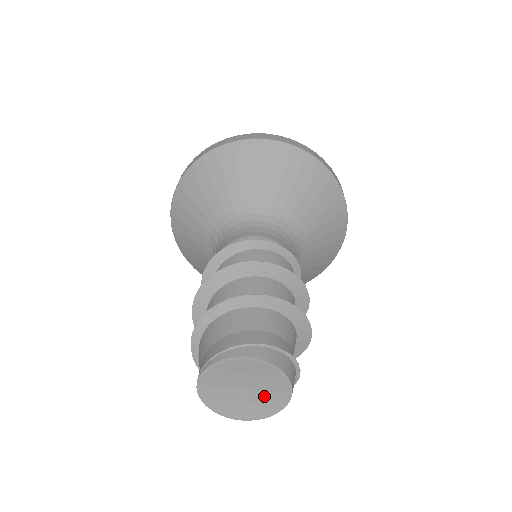
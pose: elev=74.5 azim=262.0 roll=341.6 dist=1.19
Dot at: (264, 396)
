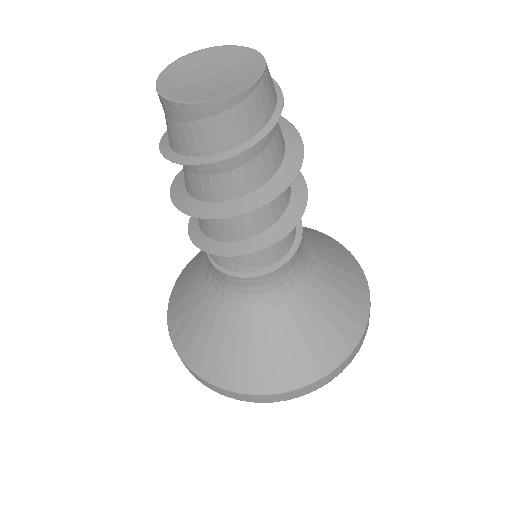
Dot at: (237, 70)
